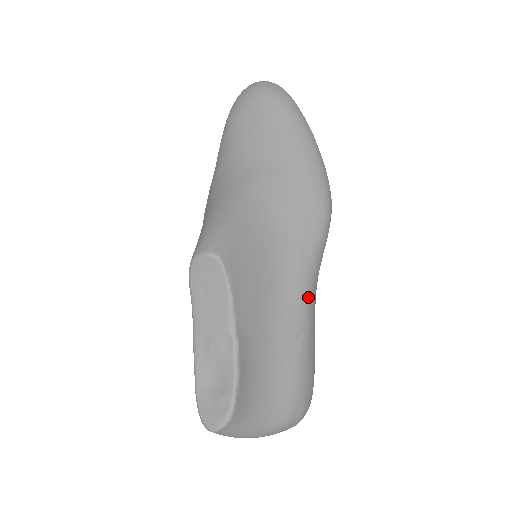
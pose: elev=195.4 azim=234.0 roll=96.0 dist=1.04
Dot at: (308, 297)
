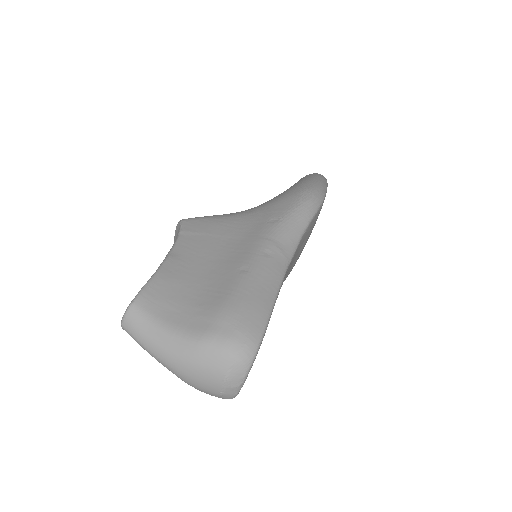
Dot at: (266, 246)
